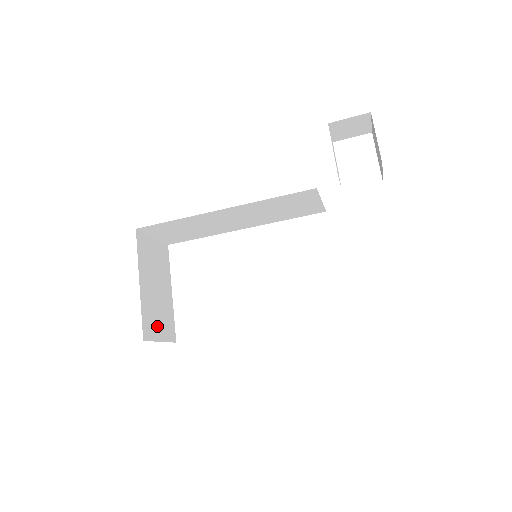
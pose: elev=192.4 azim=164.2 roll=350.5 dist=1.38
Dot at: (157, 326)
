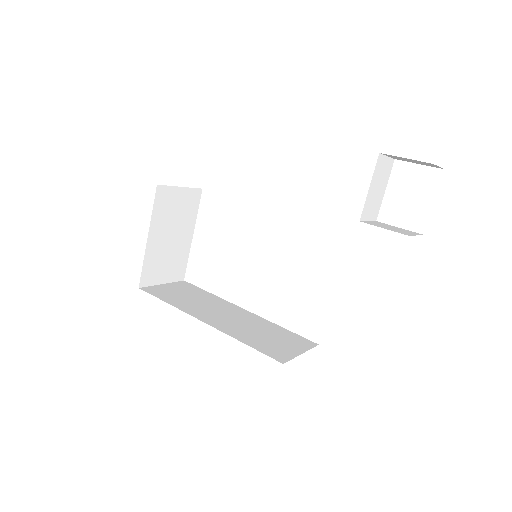
Dot at: (162, 271)
